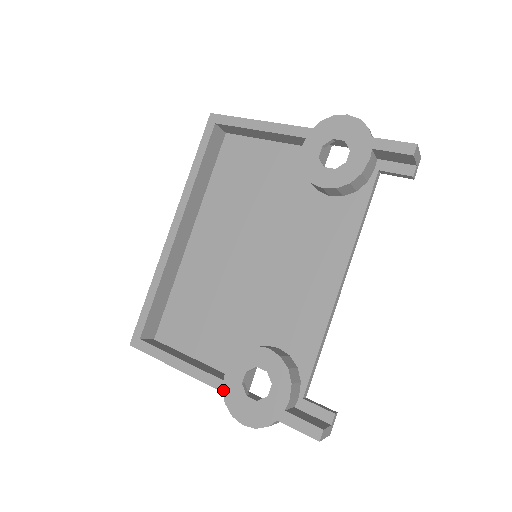
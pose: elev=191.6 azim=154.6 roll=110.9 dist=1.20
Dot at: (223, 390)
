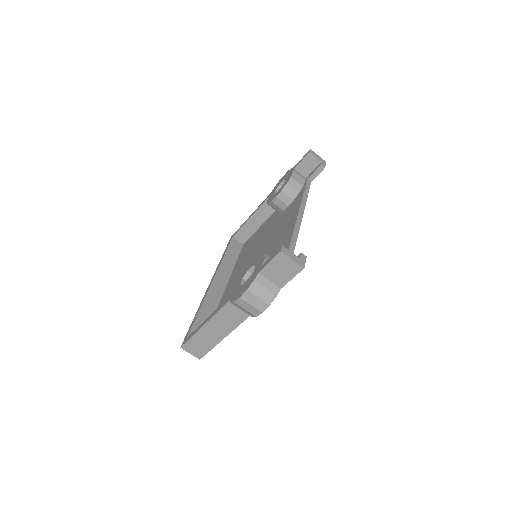
Dot at: (230, 299)
